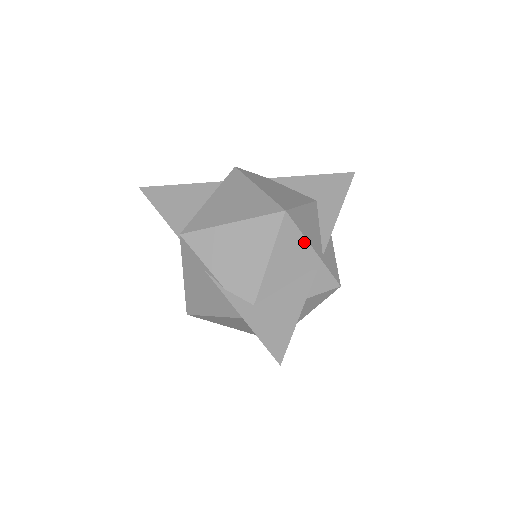
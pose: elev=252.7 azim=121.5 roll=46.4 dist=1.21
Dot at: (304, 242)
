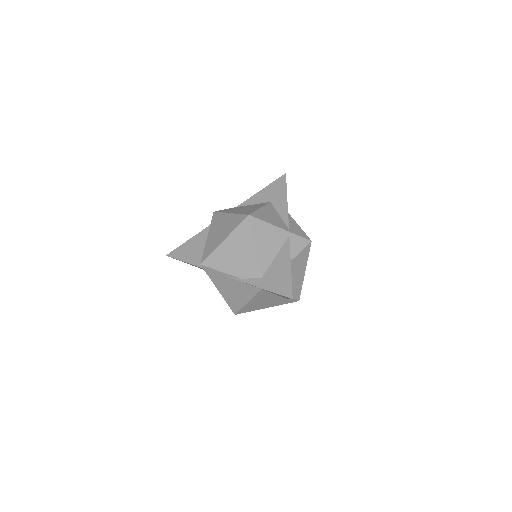
Dot at: (271, 227)
